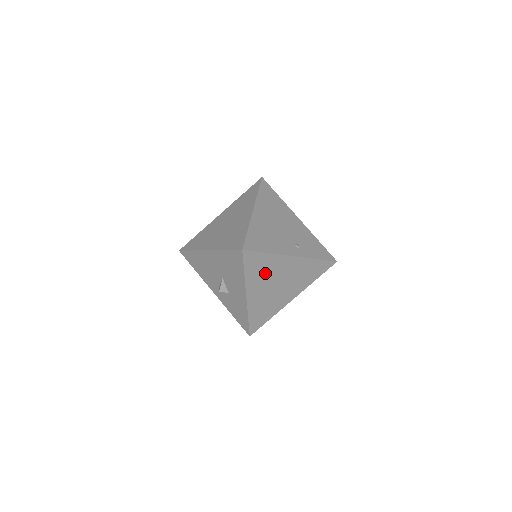
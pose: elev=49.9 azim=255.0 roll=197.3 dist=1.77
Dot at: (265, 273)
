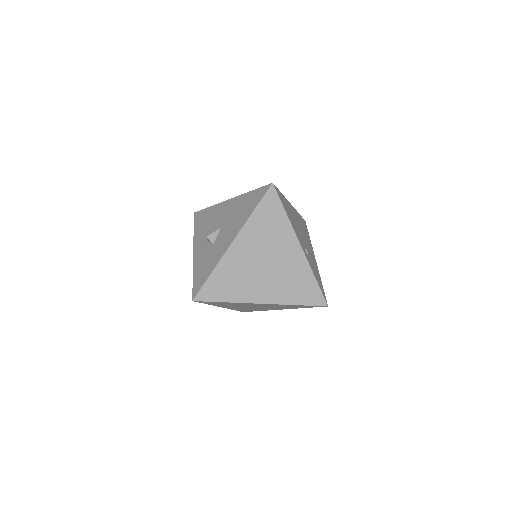
Dot at: (267, 234)
